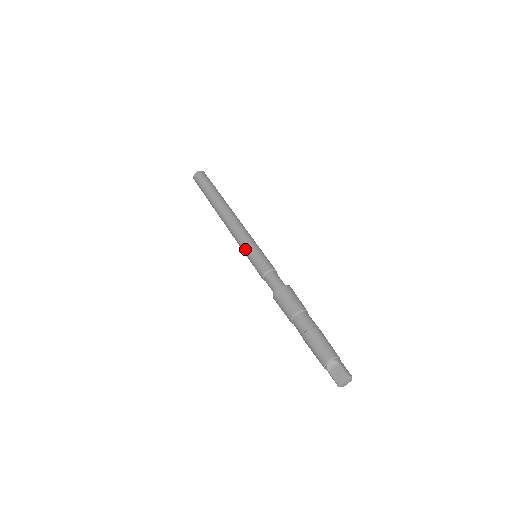
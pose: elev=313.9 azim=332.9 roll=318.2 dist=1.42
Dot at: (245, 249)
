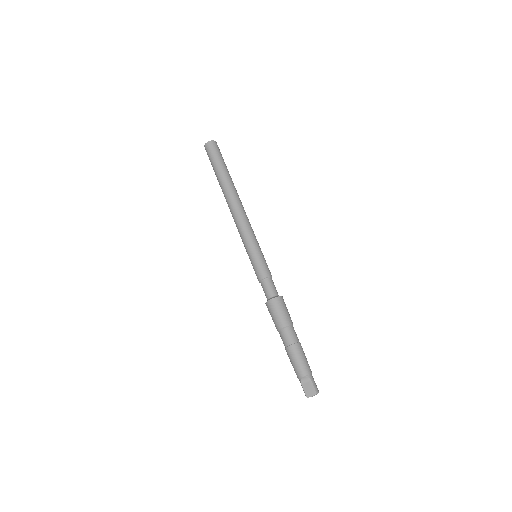
Dot at: (247, 248)
